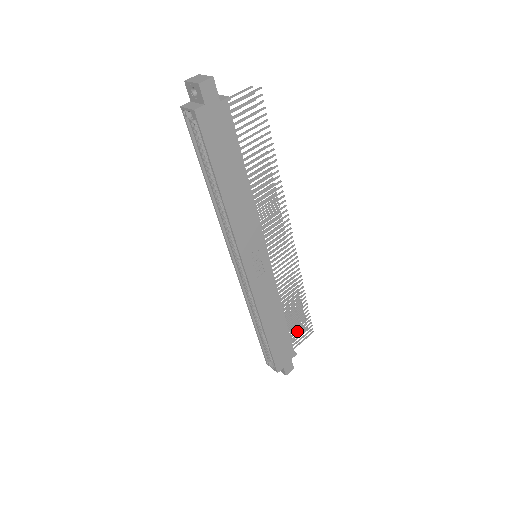
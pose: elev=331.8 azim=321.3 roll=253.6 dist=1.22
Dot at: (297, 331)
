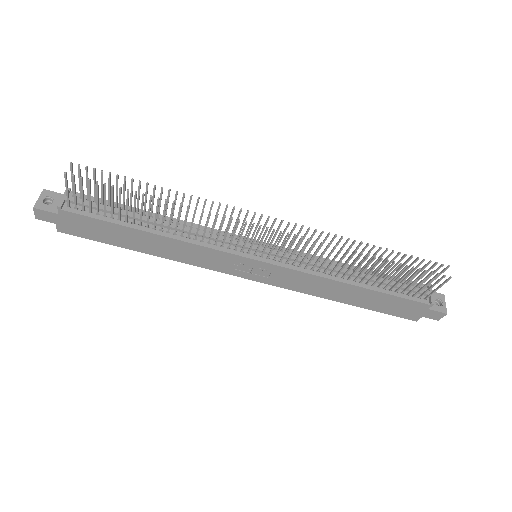
Dot at: (410, 285)
